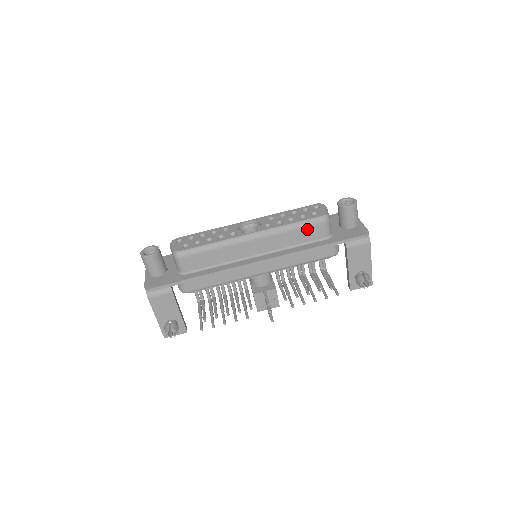
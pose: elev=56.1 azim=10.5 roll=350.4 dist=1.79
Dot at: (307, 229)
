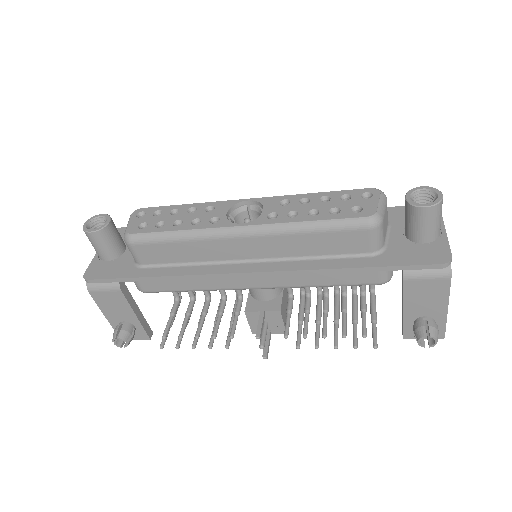
Dot at: (336, 235)
